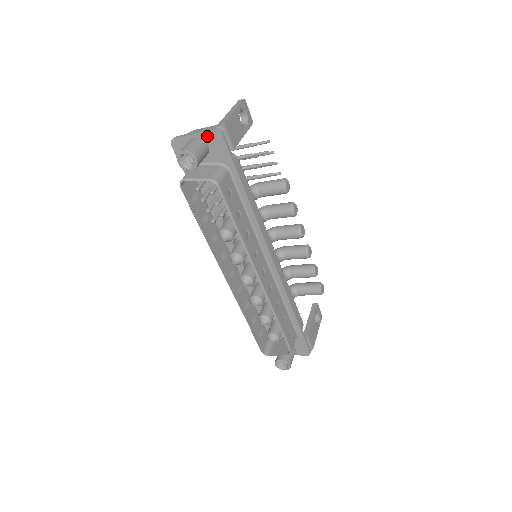
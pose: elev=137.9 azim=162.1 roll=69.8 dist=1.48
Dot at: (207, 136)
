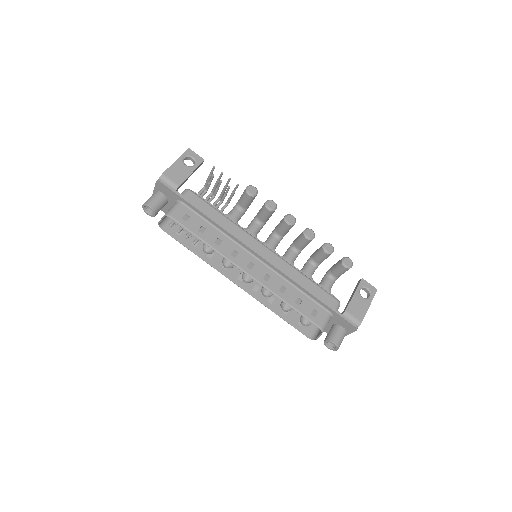
Dot at: (158, 188)
